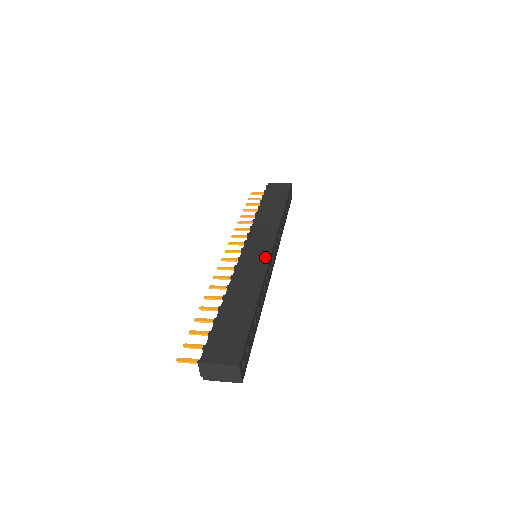
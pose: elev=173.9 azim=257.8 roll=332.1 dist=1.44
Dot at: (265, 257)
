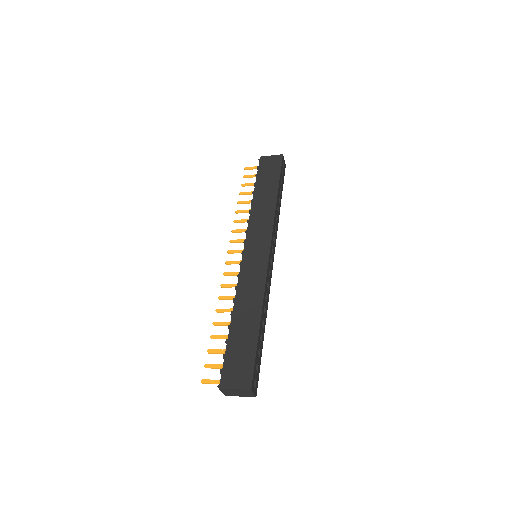
Dot at: (264, 262)
